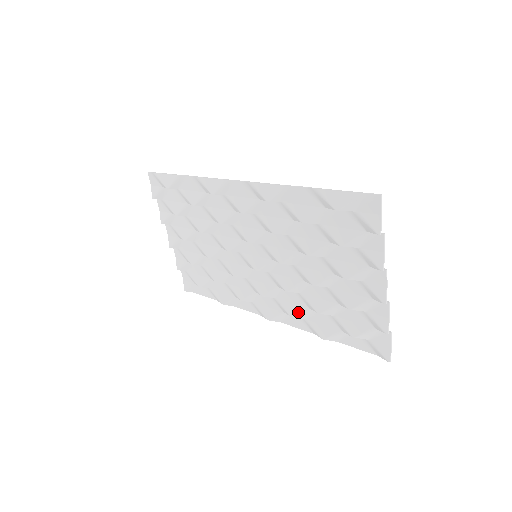
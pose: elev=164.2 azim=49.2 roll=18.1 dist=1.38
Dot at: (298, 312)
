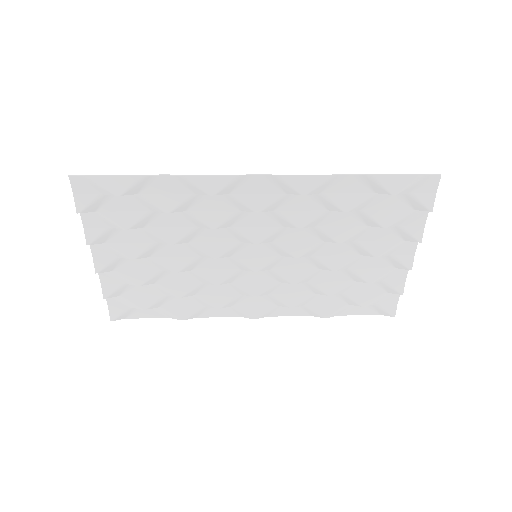
Dot at: (300, 301)
